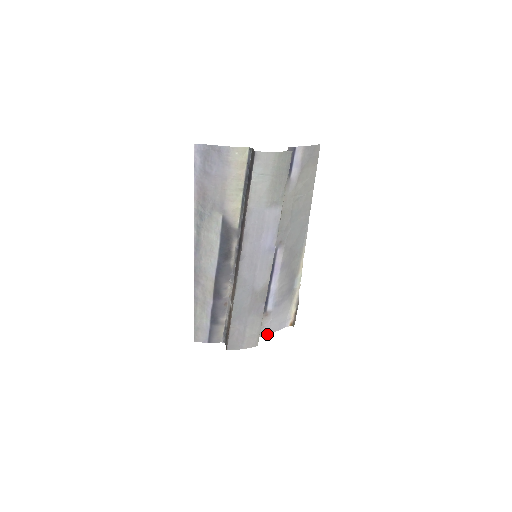
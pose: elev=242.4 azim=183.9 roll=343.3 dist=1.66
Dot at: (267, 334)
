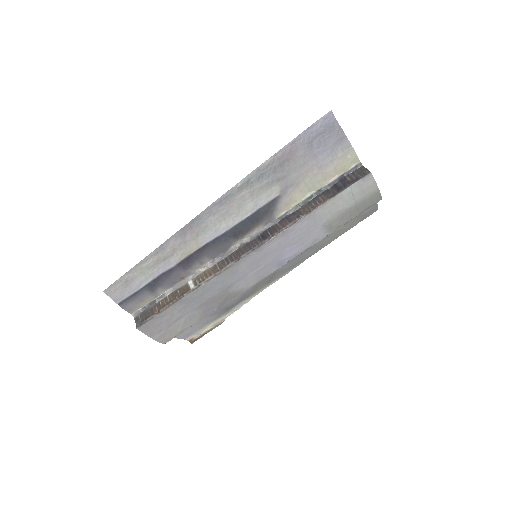
Dot at: occluded
